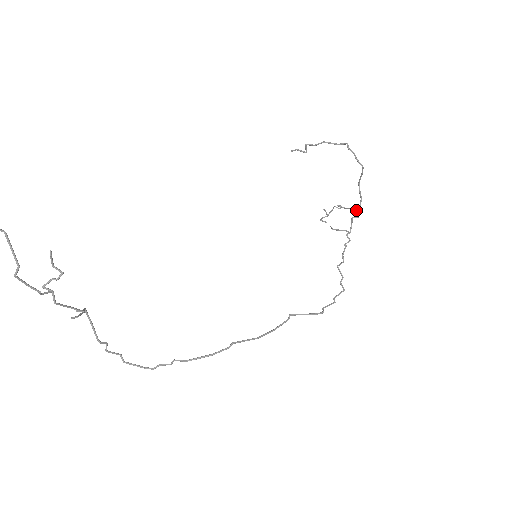
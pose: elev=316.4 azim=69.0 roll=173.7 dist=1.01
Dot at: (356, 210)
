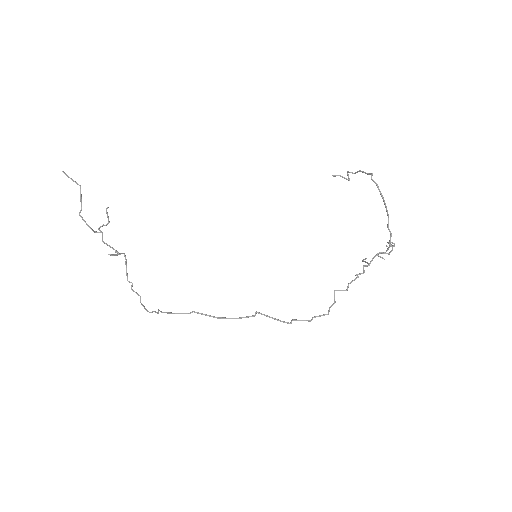
Dot at: (392, 247)
